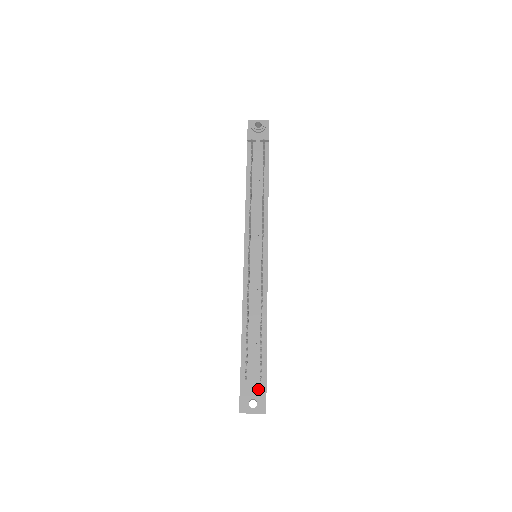
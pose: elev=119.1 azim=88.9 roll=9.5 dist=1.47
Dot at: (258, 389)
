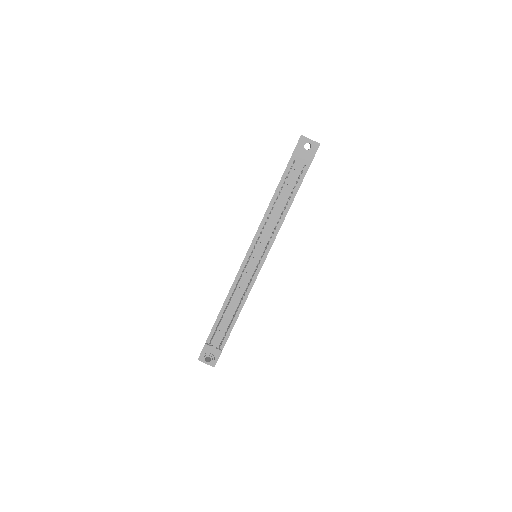
Dot at: (215, 352)
